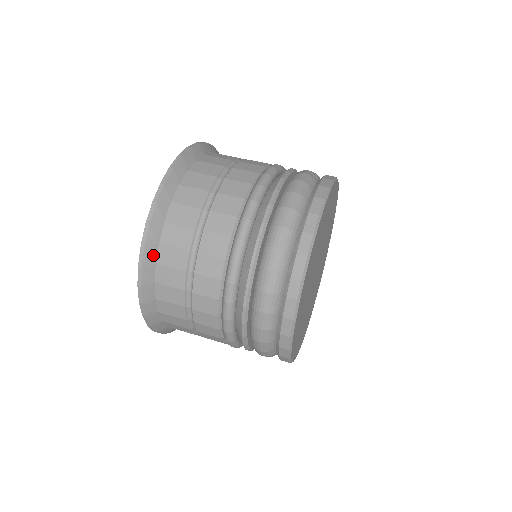
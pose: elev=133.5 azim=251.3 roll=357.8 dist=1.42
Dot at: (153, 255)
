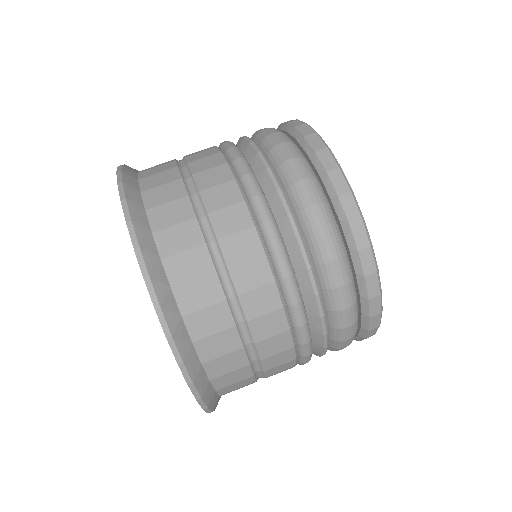
Dot at: (203, 379)
